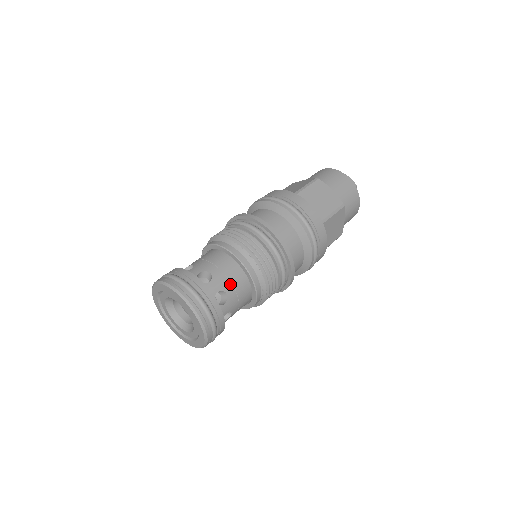
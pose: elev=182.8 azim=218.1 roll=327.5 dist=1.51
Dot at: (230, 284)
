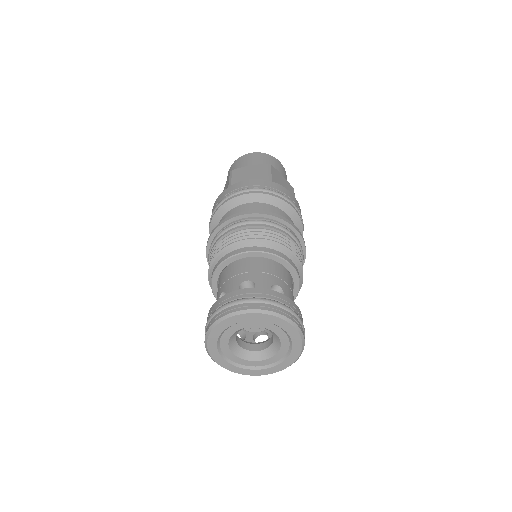
Dot at: (292, 293)
